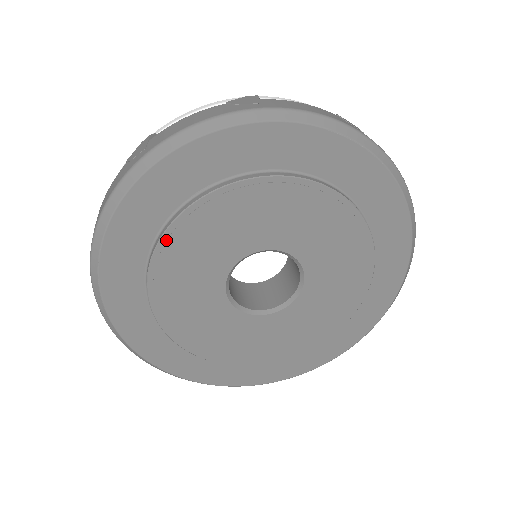
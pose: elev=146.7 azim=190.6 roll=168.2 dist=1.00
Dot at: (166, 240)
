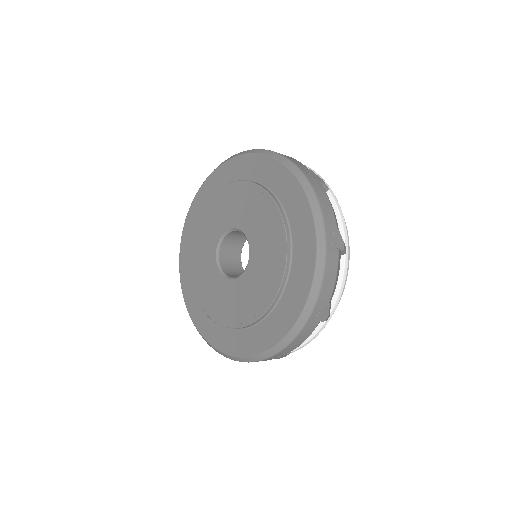
Dot at: (231, 185)
